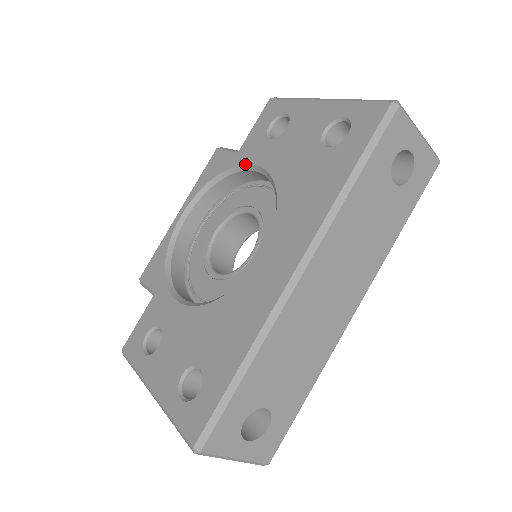
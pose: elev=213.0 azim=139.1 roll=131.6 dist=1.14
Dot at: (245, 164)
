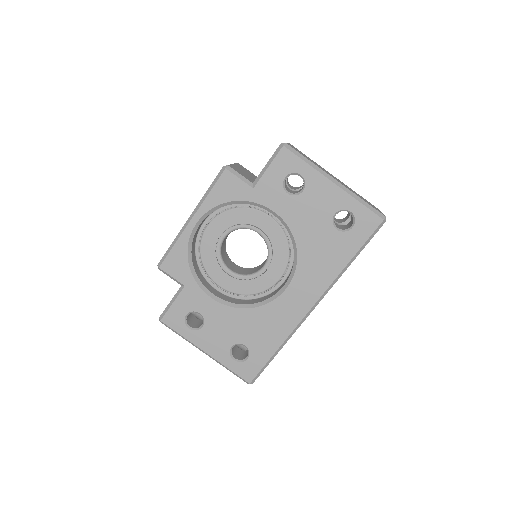
Dot at: (263, 206)
